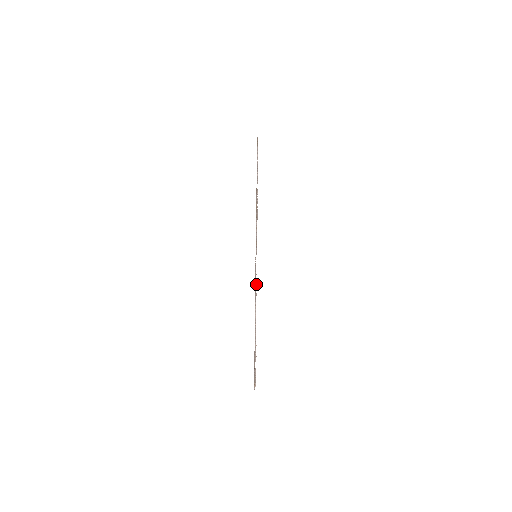
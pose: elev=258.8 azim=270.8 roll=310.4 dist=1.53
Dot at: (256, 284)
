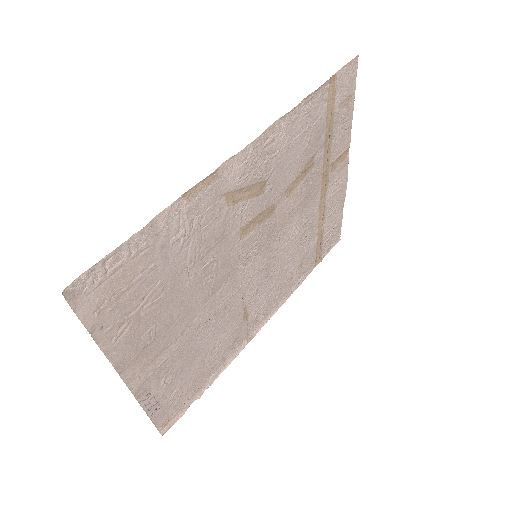
Dot at: (142, 235)
